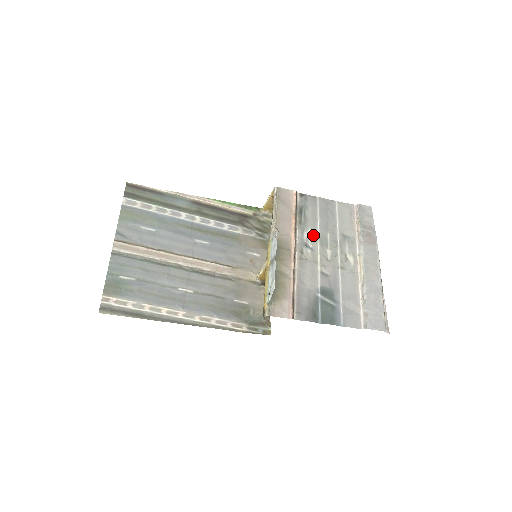
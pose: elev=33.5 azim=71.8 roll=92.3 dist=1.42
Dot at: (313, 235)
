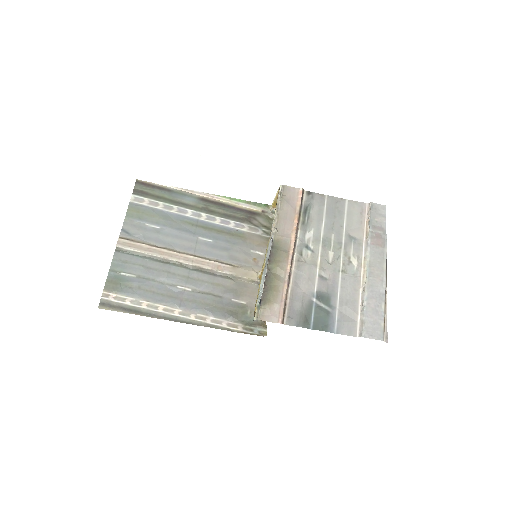
Dot at: (316, 236)
